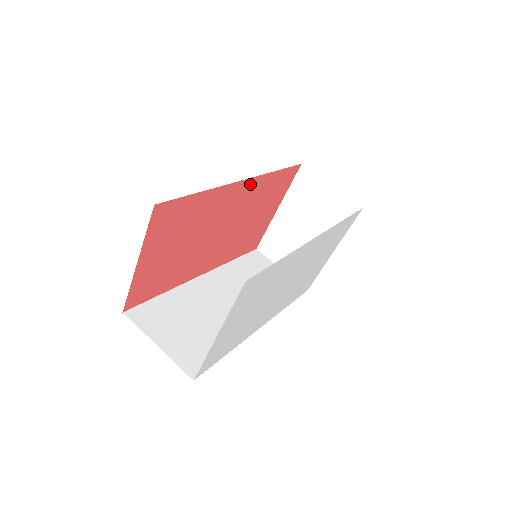
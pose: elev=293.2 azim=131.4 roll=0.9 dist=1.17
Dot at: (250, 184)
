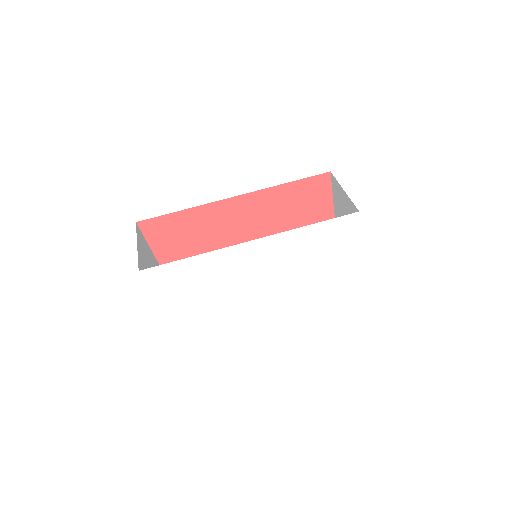
Dot at: (248, 199)
